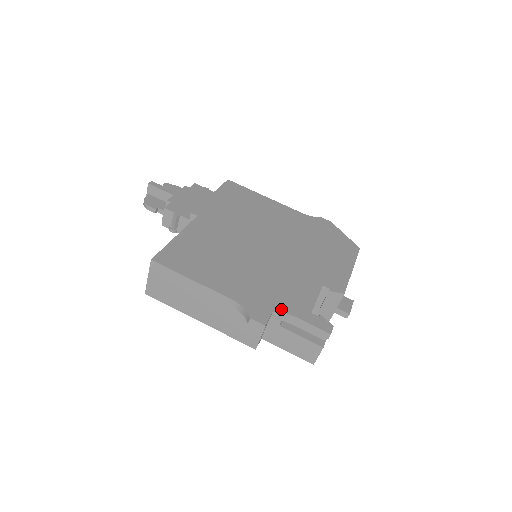
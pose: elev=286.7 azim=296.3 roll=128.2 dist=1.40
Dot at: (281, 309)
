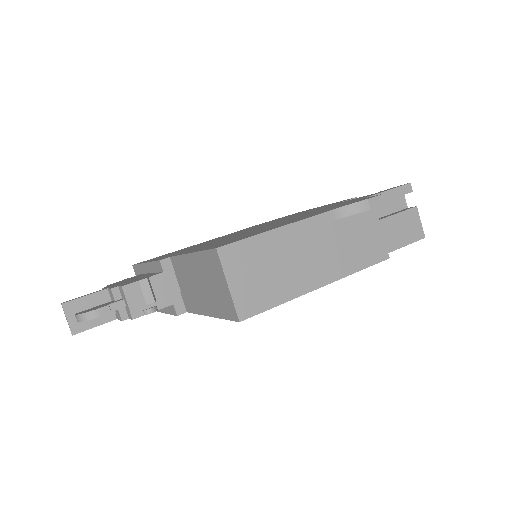
Dot at: (362, 198)
